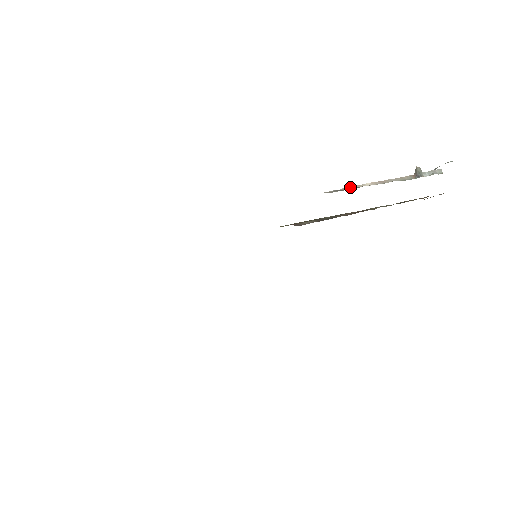
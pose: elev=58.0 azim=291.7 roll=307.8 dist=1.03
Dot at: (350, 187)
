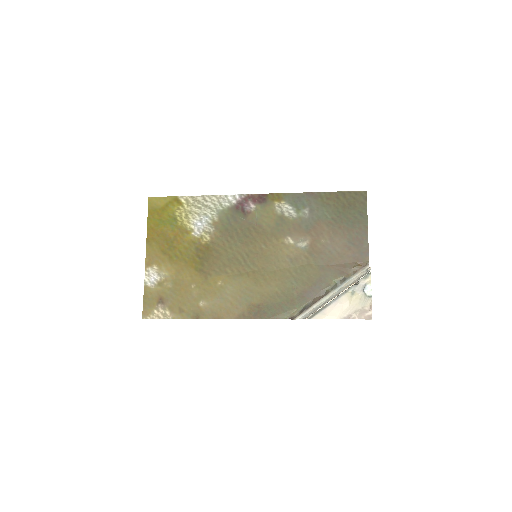
Dot at: (320, 309)
